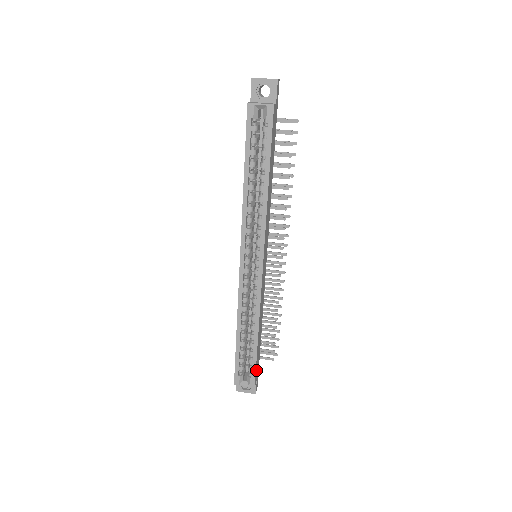
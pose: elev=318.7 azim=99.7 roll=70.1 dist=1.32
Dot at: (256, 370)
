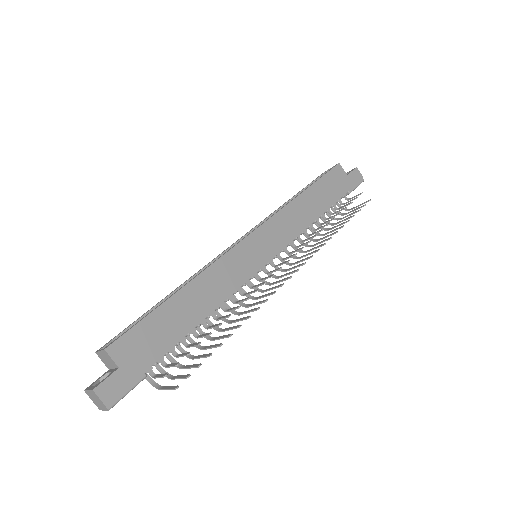
Dot at: (134, 338)
